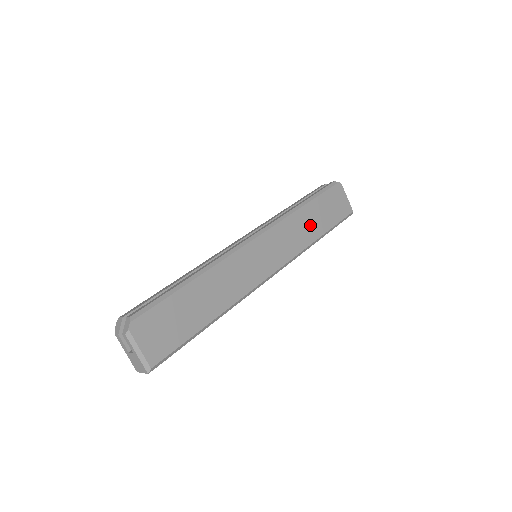
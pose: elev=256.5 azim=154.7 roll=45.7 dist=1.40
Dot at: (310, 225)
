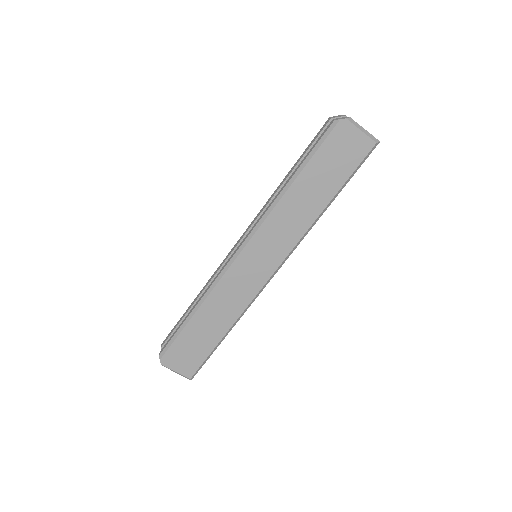
Dot at: (307, 201)
